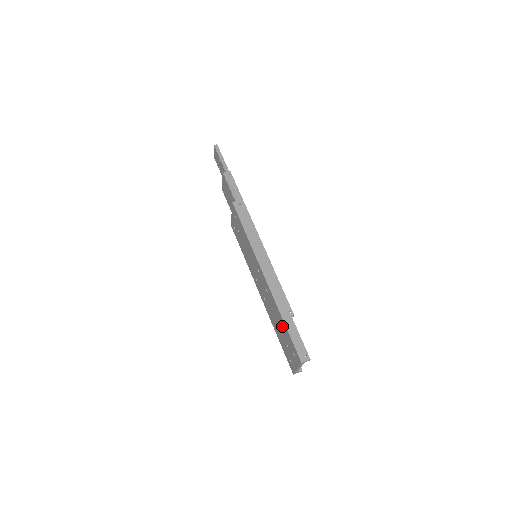
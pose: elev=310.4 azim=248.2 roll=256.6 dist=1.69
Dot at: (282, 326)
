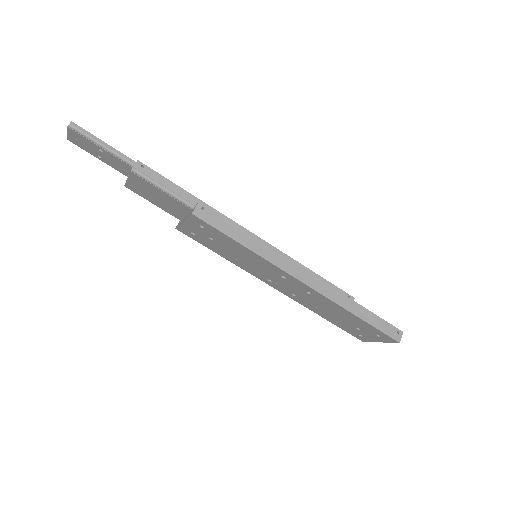
Dot at: (350, 318)
